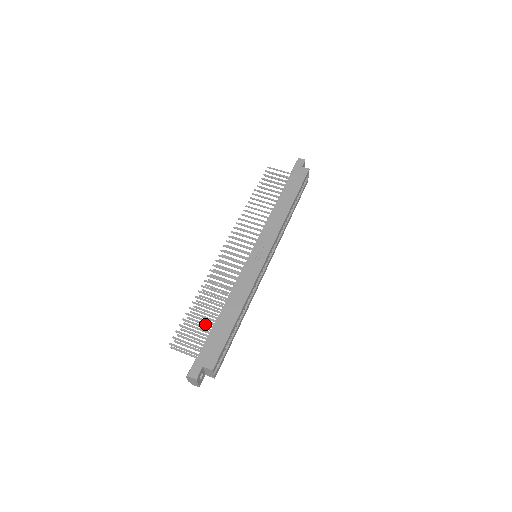
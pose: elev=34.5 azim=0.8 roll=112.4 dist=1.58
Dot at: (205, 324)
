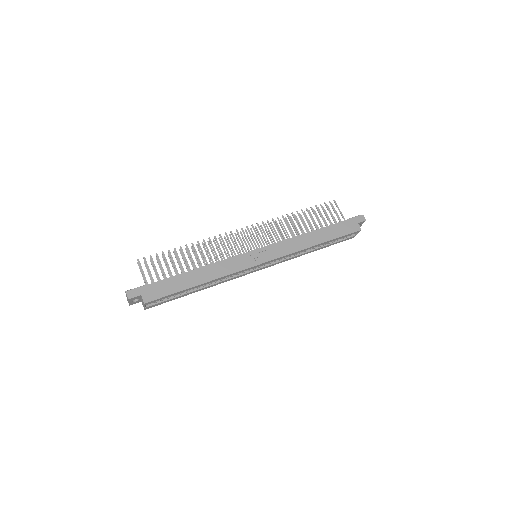
Dot at: occluded
